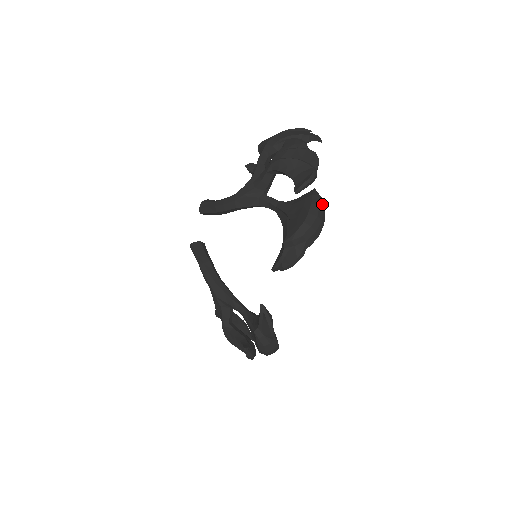
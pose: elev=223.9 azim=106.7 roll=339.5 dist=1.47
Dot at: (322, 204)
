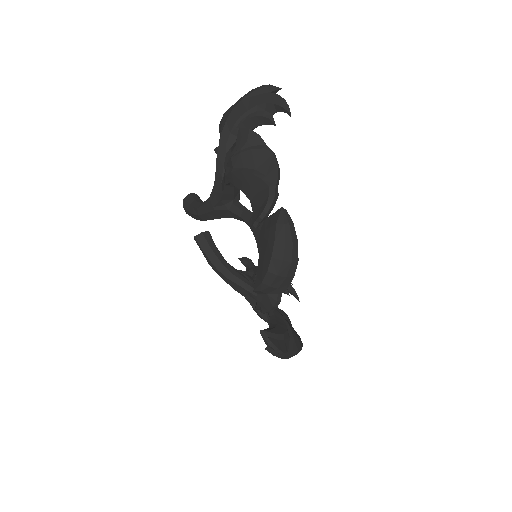
Dot at: (290, 236)
